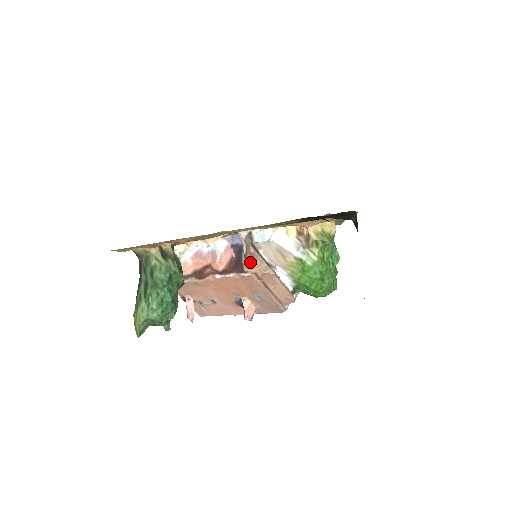
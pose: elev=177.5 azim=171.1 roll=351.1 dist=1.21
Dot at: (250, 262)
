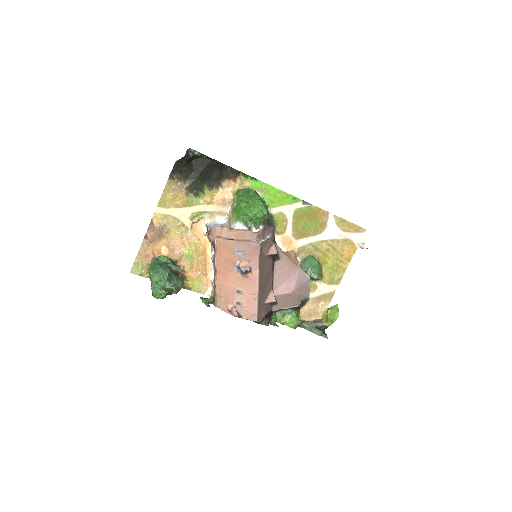
Dot at: (211, 235)
